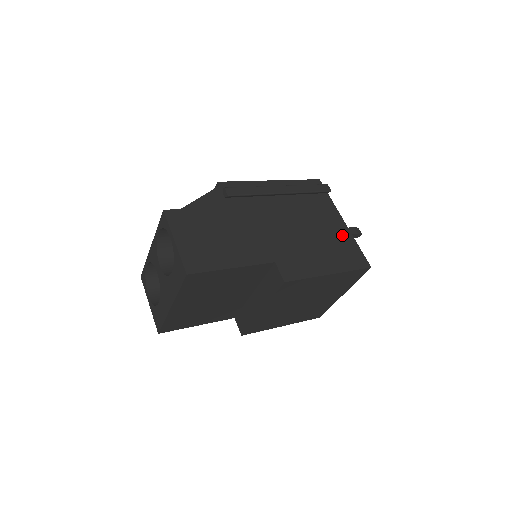
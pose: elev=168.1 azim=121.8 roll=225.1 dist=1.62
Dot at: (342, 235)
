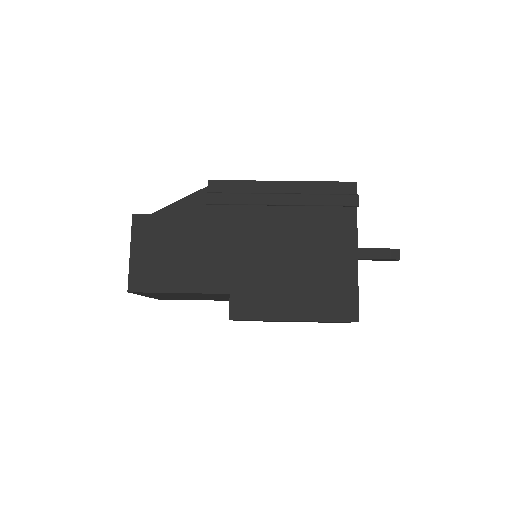
Dot at: (342, 271)
